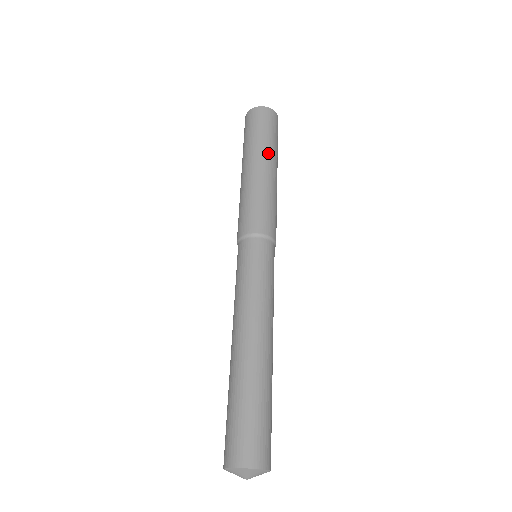
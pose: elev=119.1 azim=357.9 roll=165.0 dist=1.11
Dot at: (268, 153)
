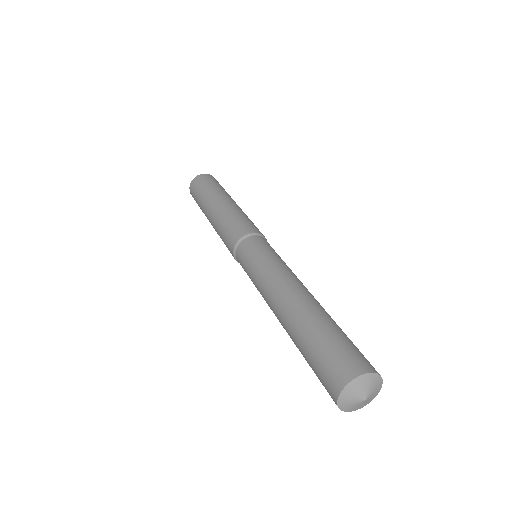
Dot at: (214, 196)
